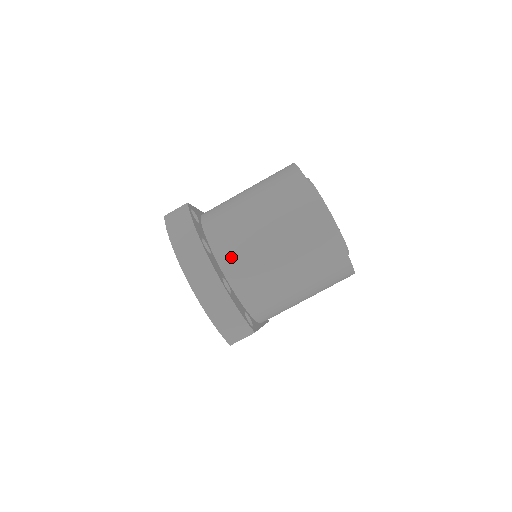
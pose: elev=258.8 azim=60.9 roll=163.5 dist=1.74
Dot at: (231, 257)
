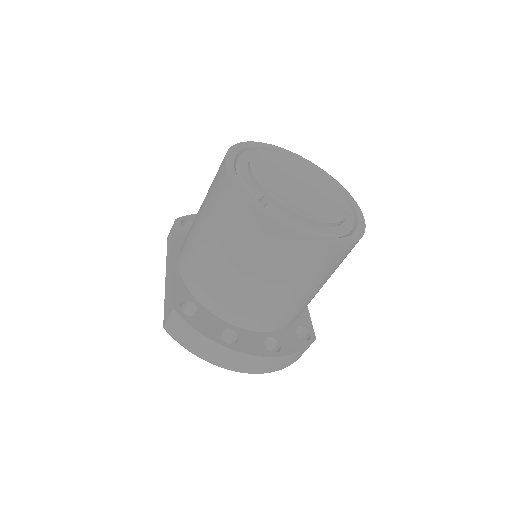
Dot at: (255, 320)
